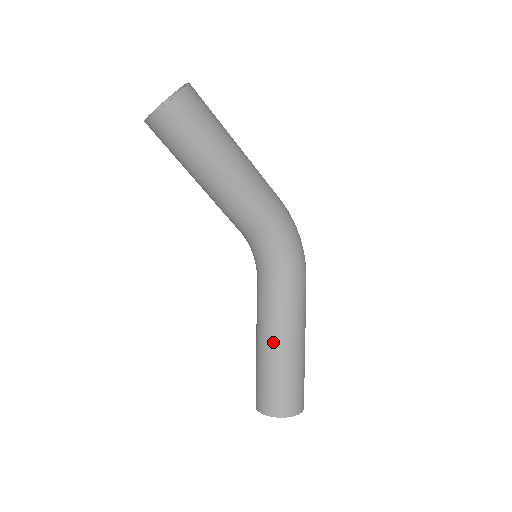
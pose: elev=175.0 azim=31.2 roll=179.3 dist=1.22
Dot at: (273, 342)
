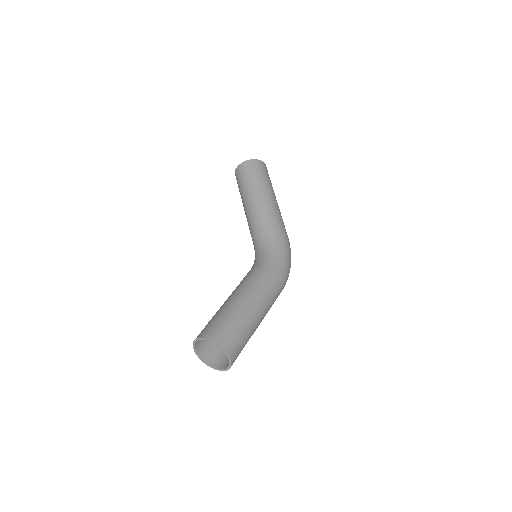
Dot at: (237, 294)
